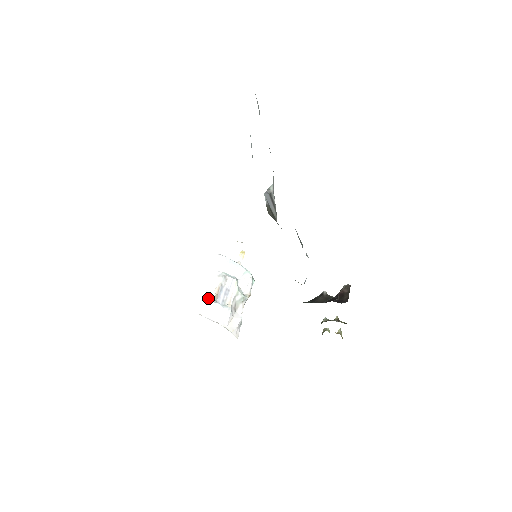
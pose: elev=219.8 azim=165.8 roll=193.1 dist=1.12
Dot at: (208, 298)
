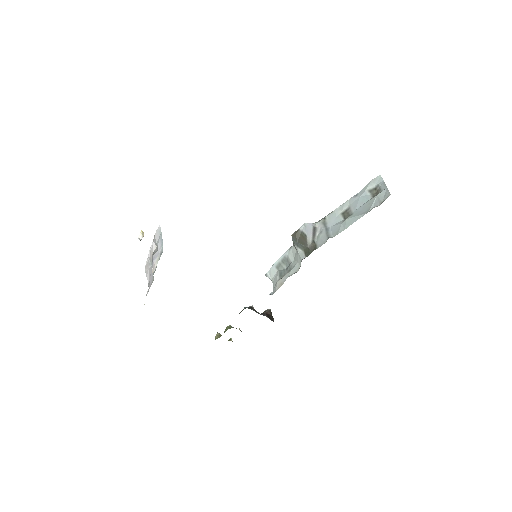
Dot at: (150, 258)
